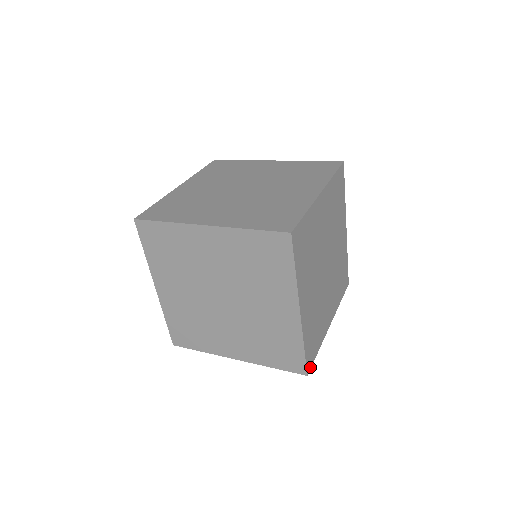
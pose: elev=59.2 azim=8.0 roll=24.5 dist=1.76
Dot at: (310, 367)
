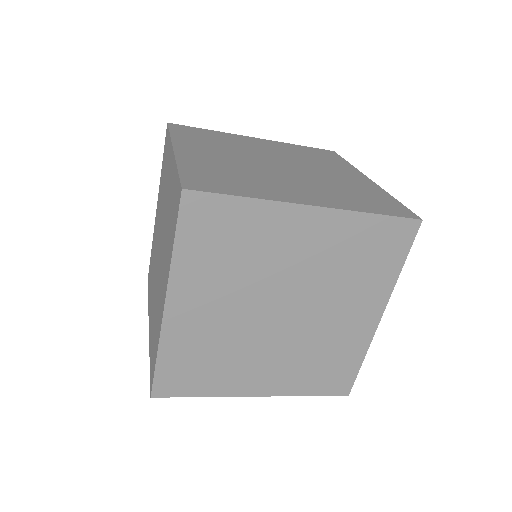
Dot at: (165, 395)
